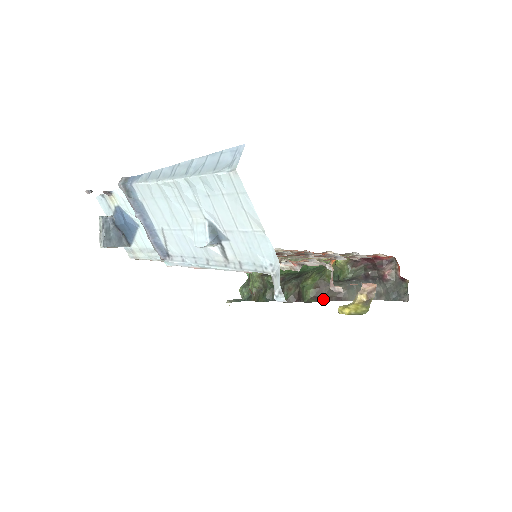
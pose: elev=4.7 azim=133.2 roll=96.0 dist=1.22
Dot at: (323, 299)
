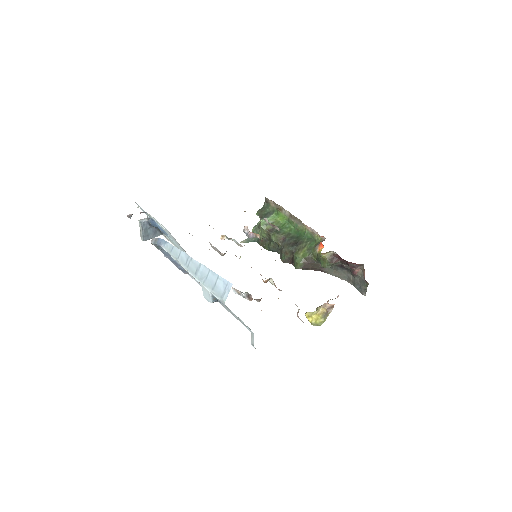
Dot at: (309, 269)
